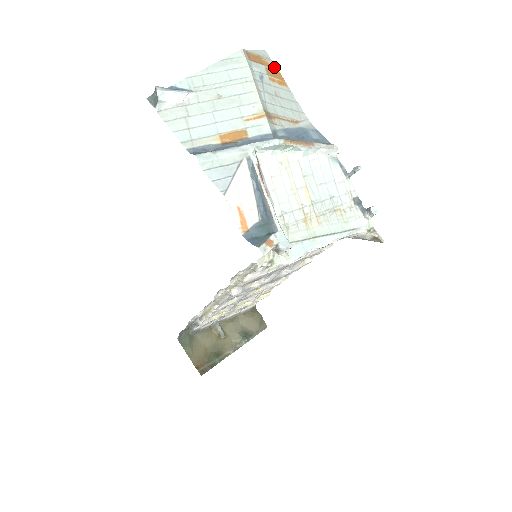
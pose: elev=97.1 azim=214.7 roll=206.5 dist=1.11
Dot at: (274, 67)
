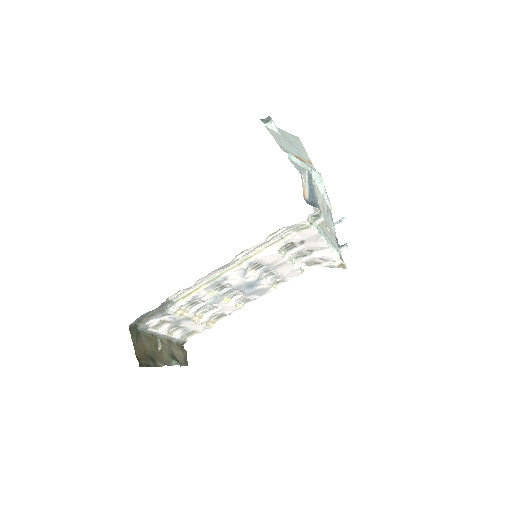
Dot at: occluded
